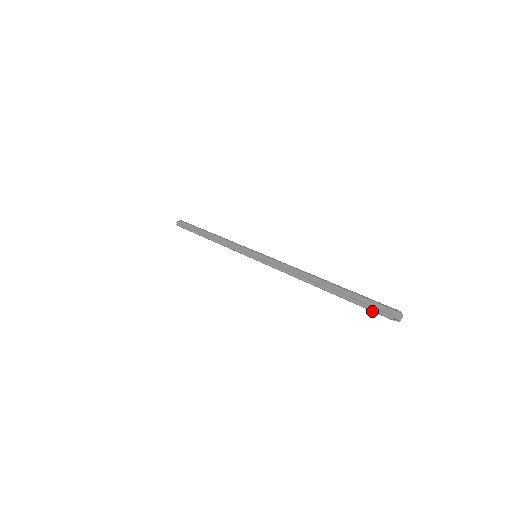
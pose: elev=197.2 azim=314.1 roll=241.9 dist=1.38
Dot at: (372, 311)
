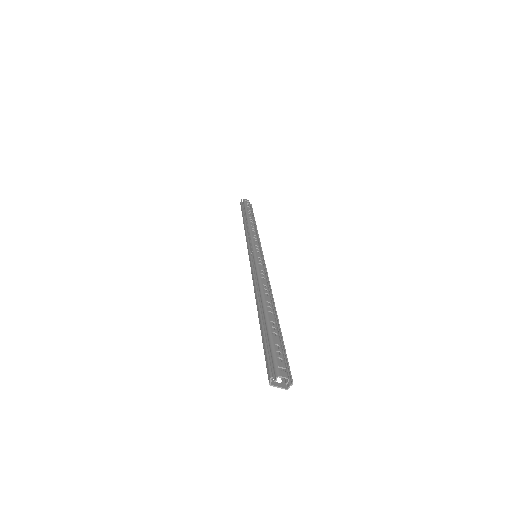
Dot at: (266, 364)
